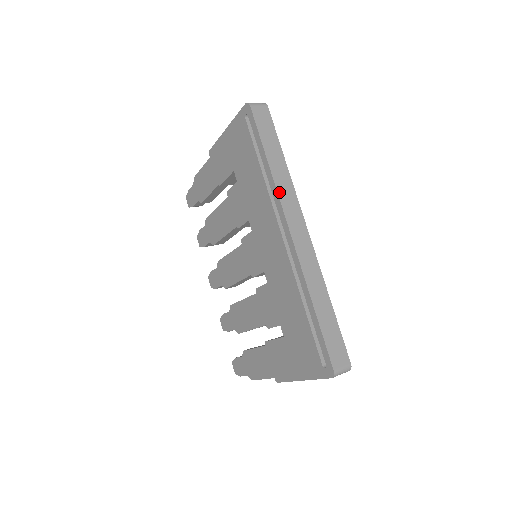
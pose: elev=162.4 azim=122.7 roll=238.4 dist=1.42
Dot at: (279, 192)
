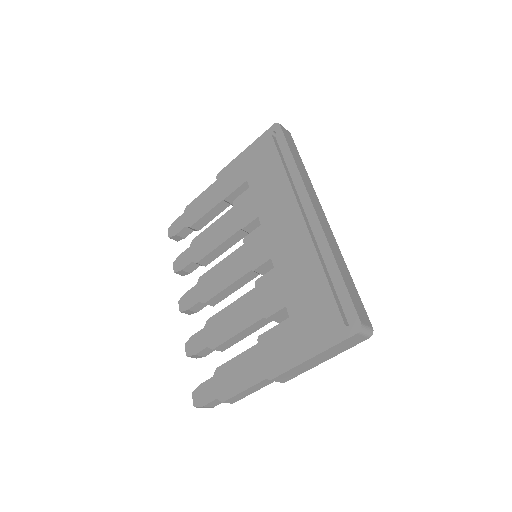
Dot at: (303, 180)
